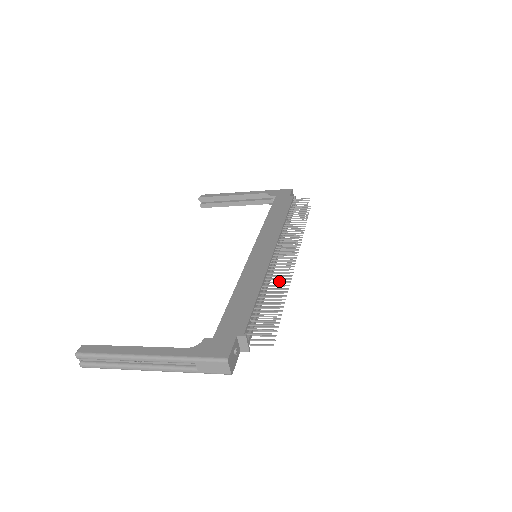
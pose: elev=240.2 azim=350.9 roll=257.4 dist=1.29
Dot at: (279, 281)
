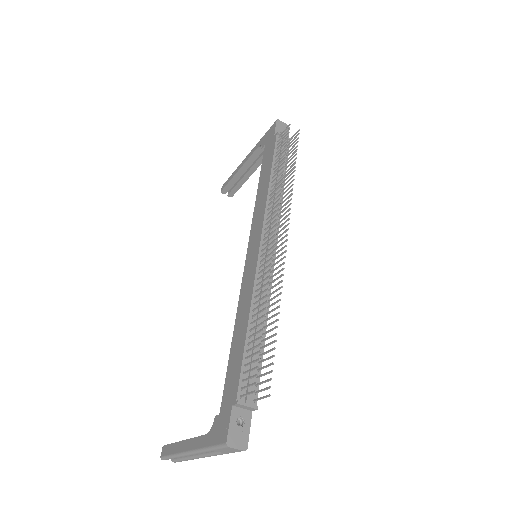
Dot at: (274, 285)
